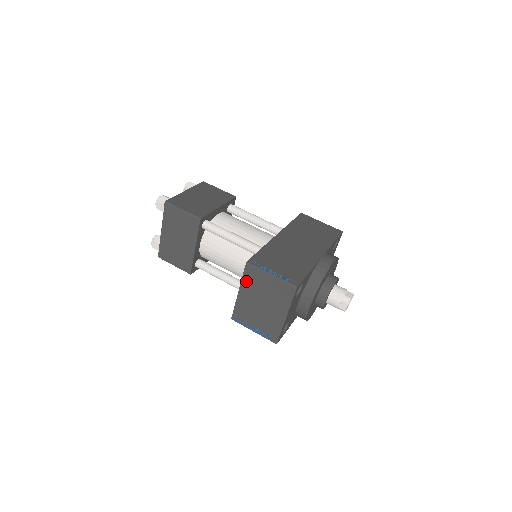
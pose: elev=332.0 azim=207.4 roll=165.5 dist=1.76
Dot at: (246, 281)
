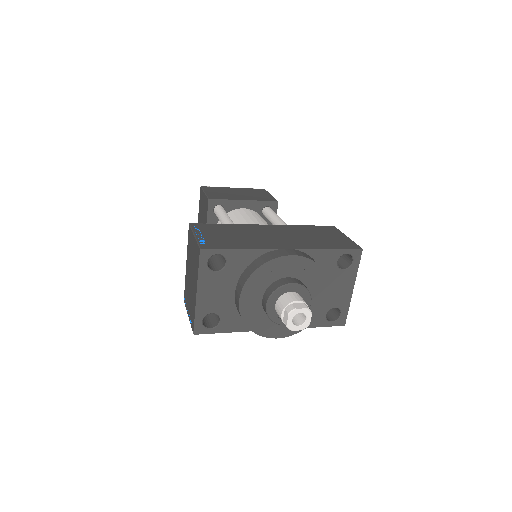
Dot at: (188, 248)
